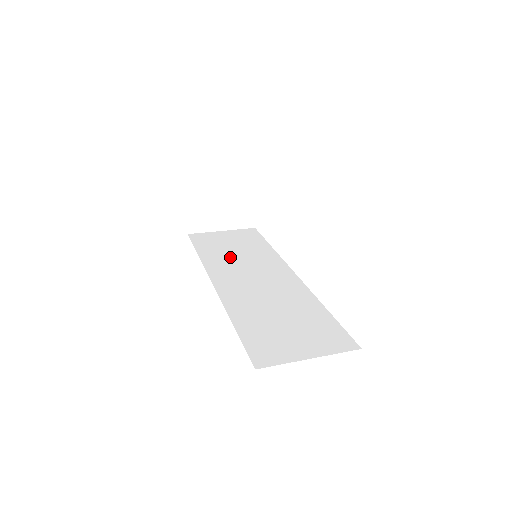
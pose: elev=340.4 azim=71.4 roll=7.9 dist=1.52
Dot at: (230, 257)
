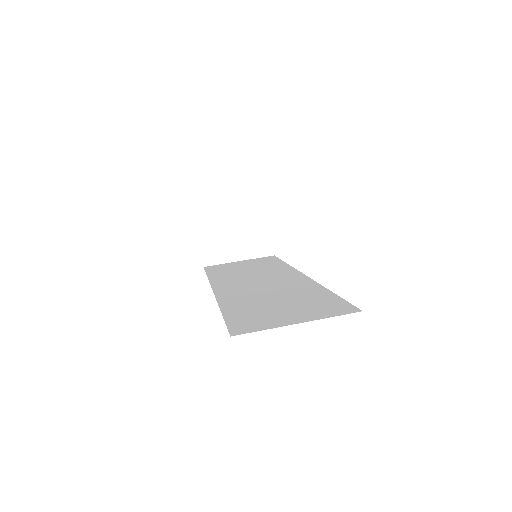
Dot at: (239, 274)
